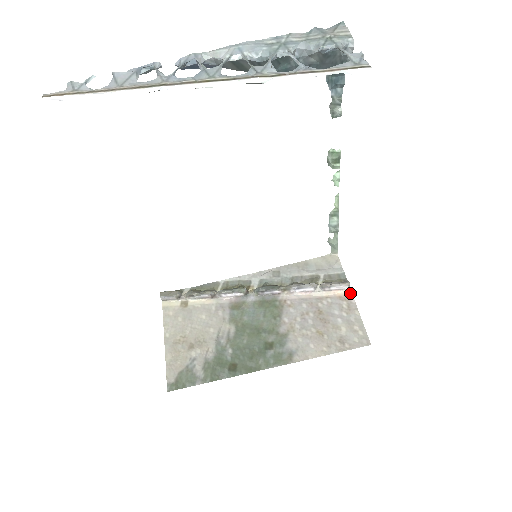
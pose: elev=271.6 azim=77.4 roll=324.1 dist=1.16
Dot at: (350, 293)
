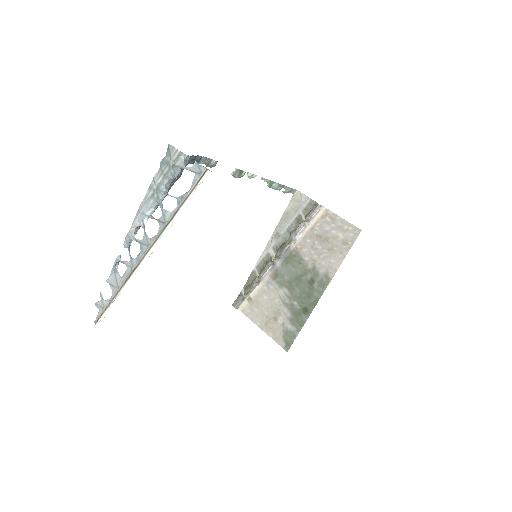
Dot at: (325, 209)
